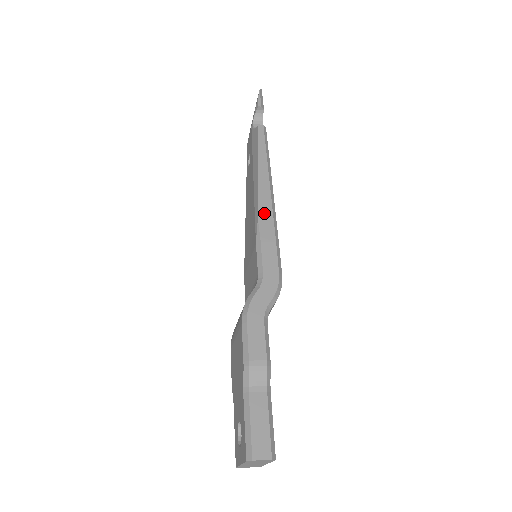
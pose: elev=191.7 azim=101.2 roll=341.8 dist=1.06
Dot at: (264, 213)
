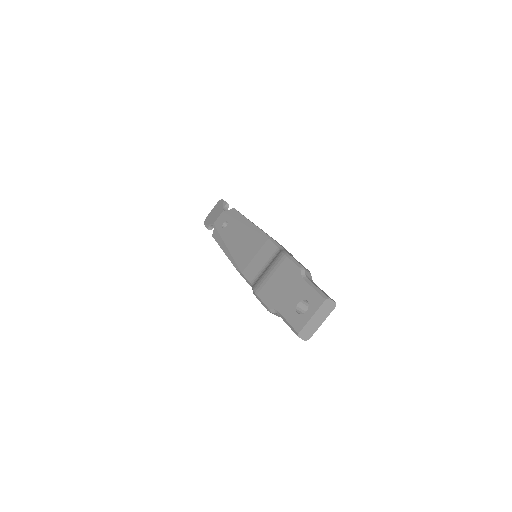
Dot at: occluded
